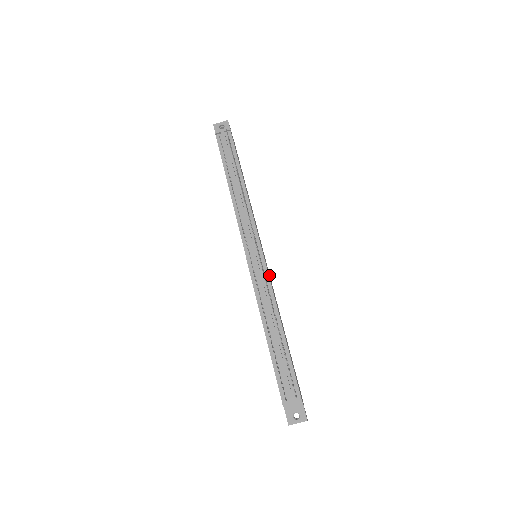
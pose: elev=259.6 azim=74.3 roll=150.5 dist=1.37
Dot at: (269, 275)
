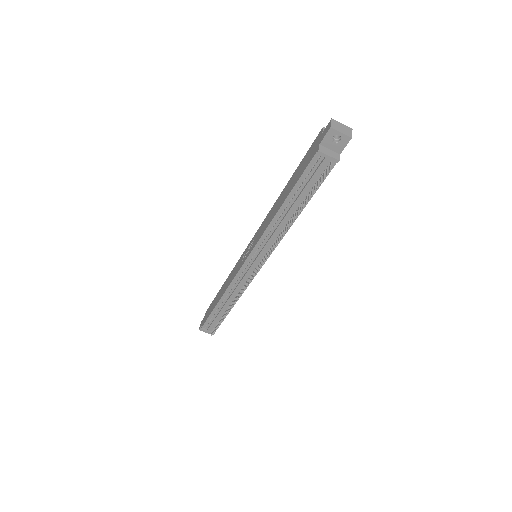
Dot at: occluded
